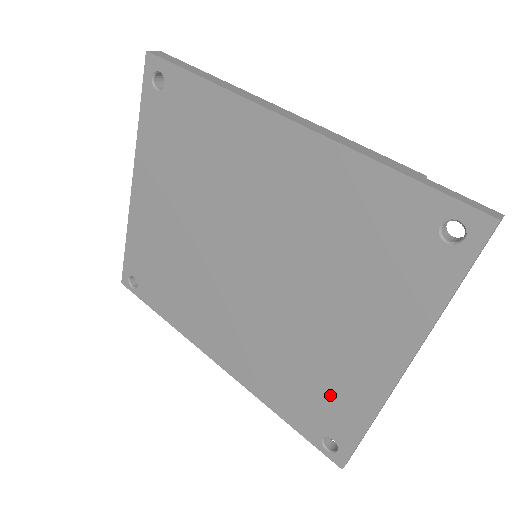
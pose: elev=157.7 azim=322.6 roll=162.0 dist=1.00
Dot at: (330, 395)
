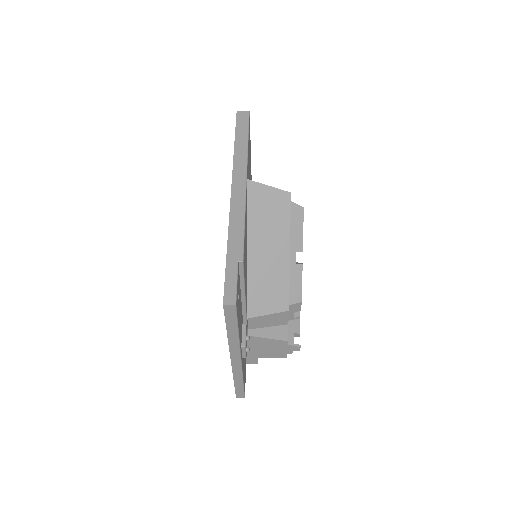
Dot at: occluded
